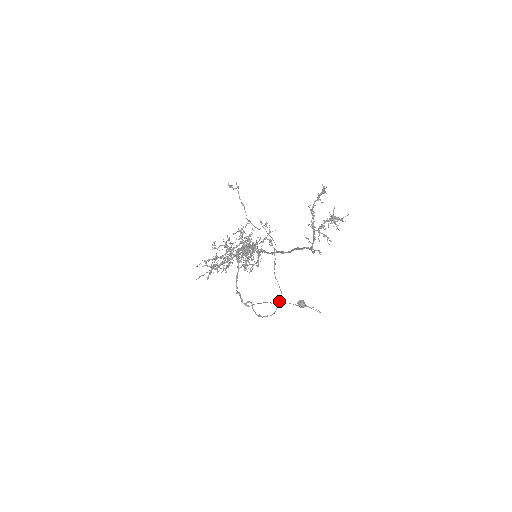
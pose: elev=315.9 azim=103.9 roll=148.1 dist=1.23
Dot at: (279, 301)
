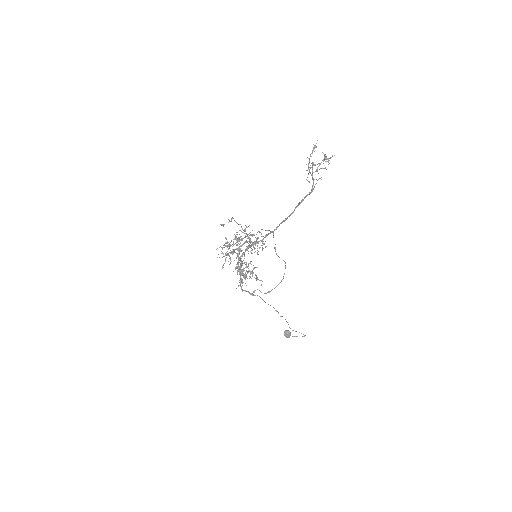
Dot at: (285, 268)
